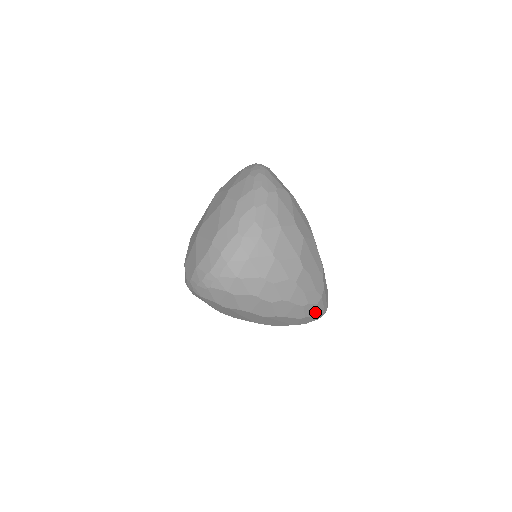
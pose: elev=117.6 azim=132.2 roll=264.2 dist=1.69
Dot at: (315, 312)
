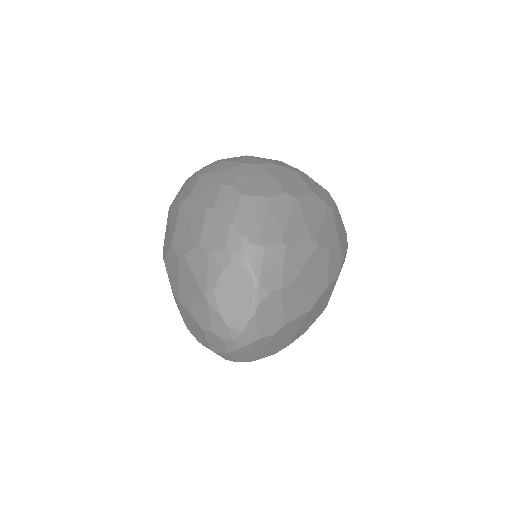
Dot at: (231, 212)
